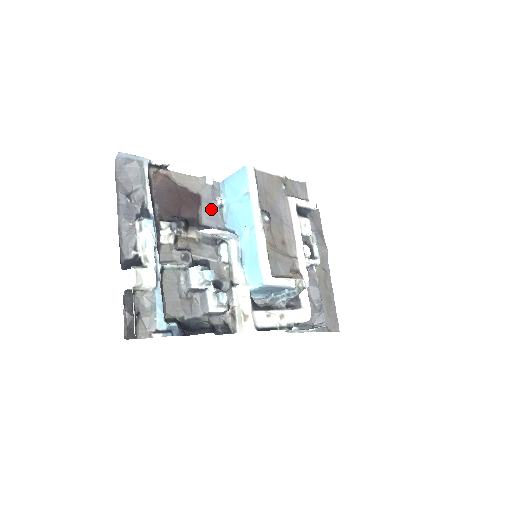
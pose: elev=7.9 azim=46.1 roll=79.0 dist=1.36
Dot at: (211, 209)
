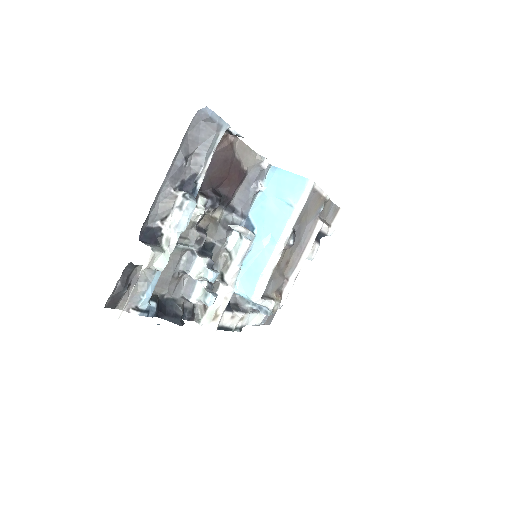
Dot at: (247, 191)
